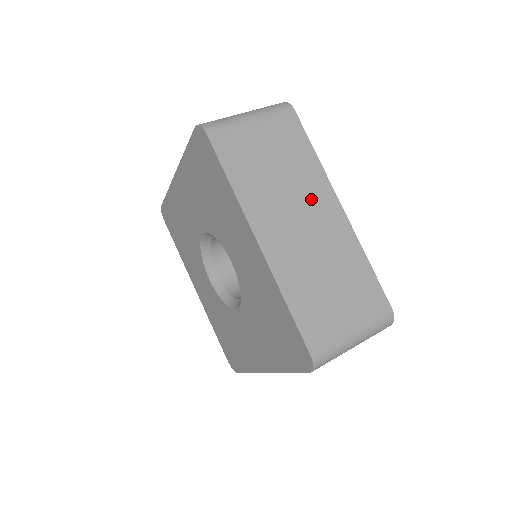
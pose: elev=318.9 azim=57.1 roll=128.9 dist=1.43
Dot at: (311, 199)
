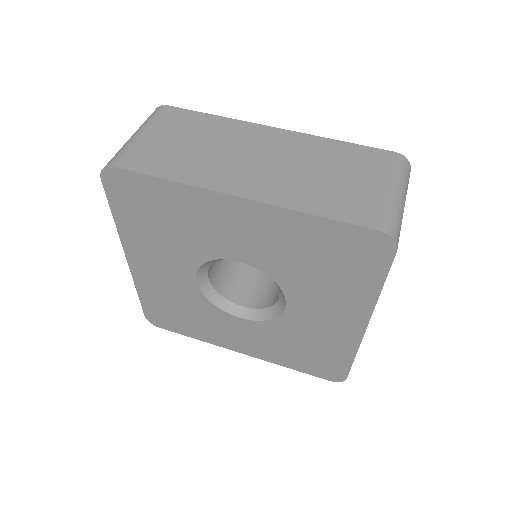
Dot at: occluded
